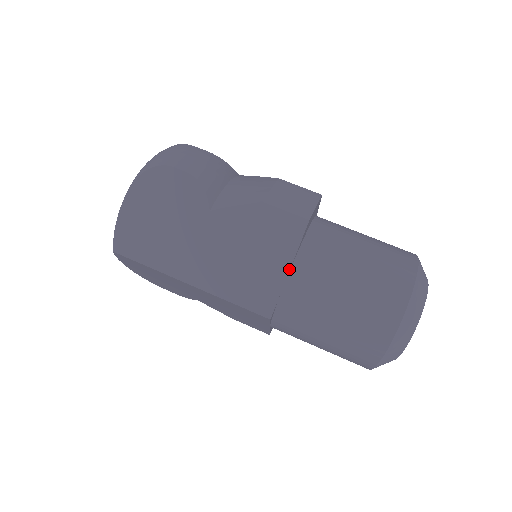
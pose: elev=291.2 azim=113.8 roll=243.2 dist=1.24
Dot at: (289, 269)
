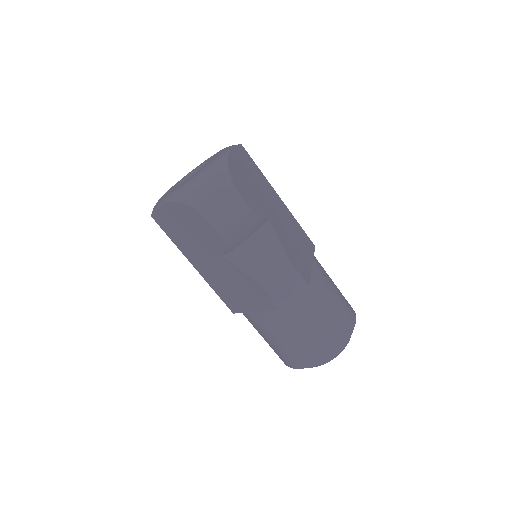
Dot at: (255, 311)
